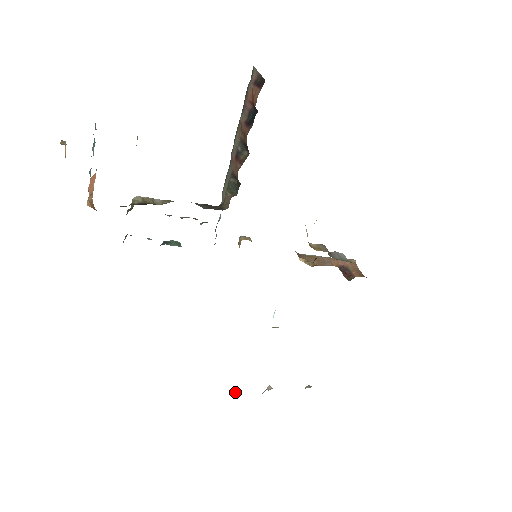
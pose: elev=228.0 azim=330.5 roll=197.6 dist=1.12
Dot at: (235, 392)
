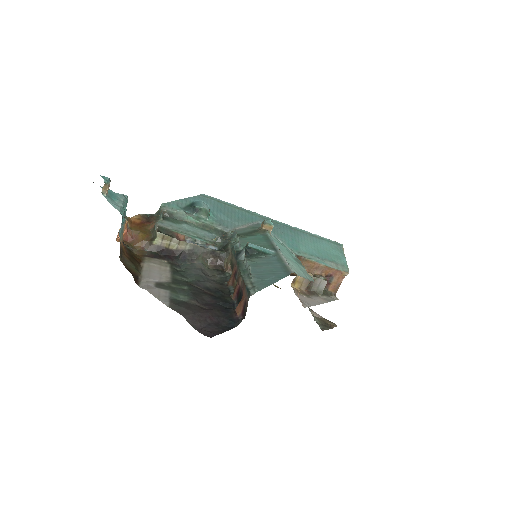
Dot at: occluded
